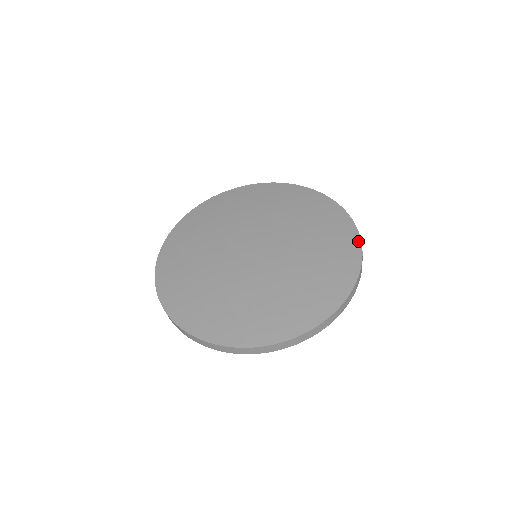
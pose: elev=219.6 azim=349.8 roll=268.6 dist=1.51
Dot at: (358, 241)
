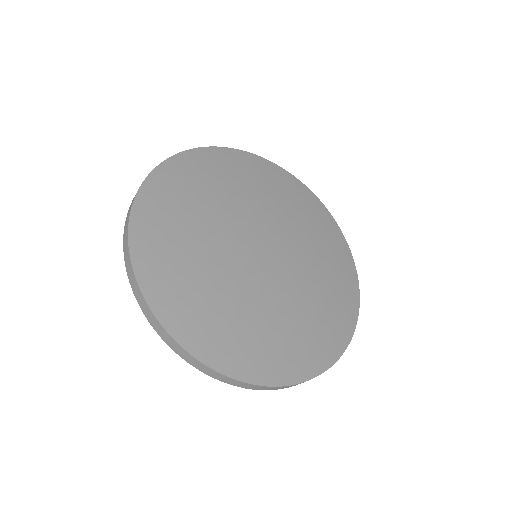
Dot at: (329, 364)
